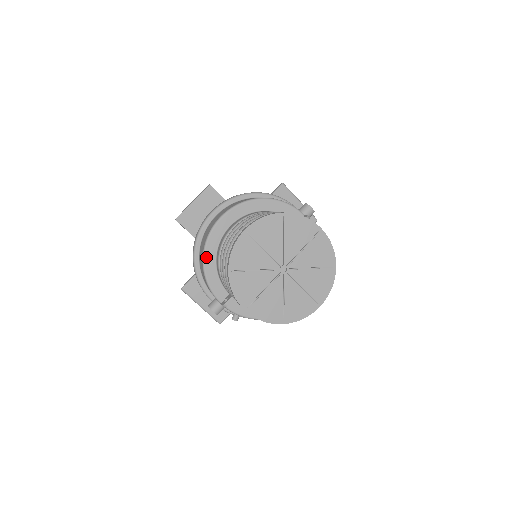
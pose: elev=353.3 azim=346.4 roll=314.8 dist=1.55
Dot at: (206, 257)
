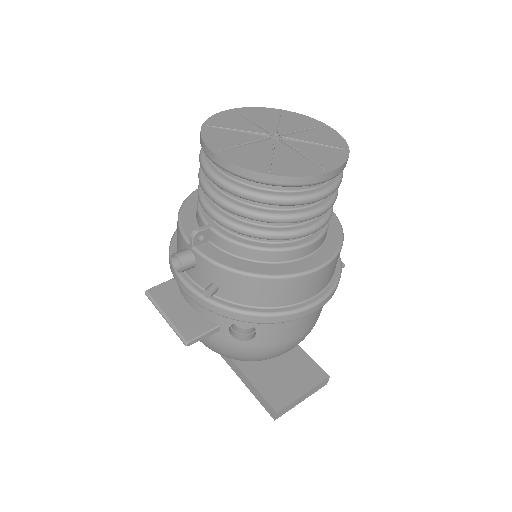
Dot at: (186, 203)
